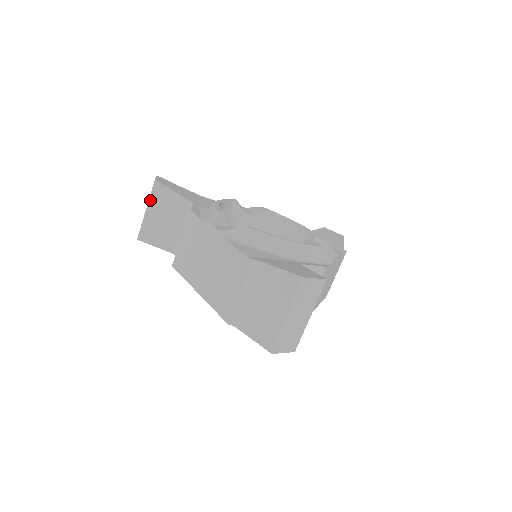
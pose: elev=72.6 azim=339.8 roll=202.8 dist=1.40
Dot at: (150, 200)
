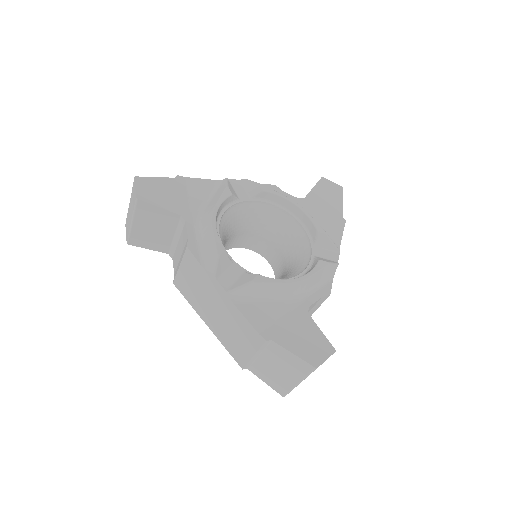
Dot at: (134, 215)
